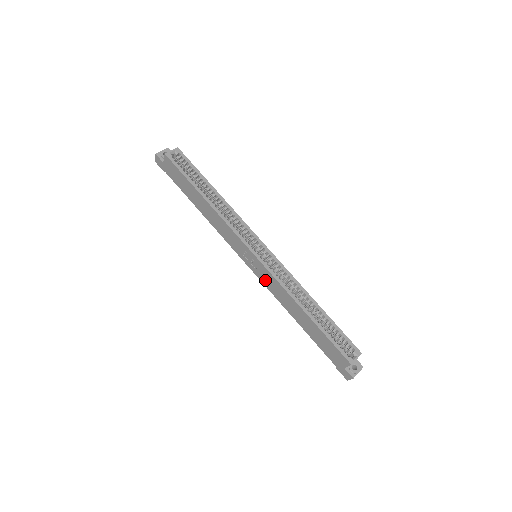
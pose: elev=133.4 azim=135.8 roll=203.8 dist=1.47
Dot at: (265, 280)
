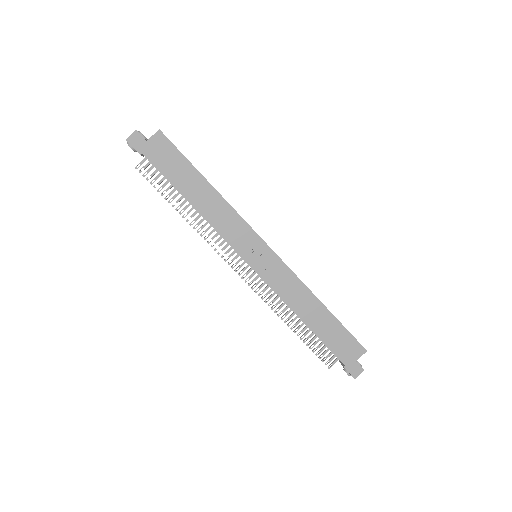
Dot at: (274, 278)
